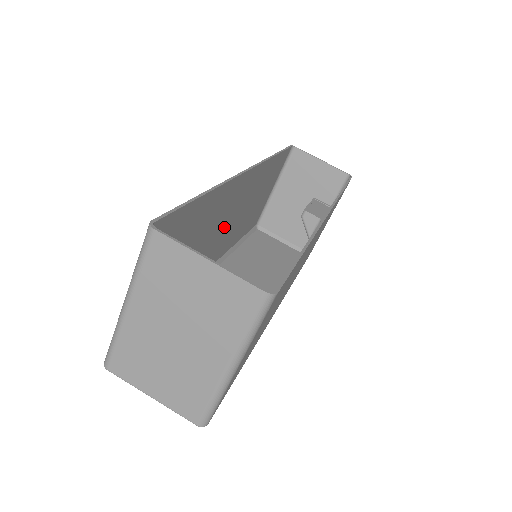
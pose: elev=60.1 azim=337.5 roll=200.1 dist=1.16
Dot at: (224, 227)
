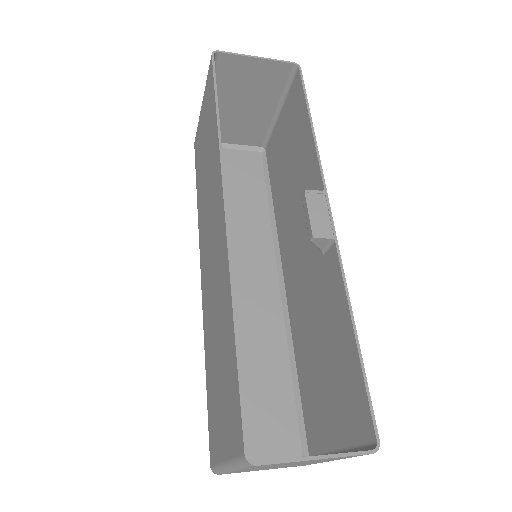
Dot at: occluded
